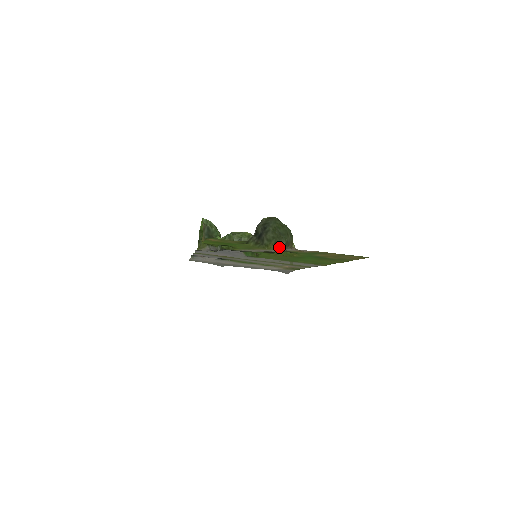
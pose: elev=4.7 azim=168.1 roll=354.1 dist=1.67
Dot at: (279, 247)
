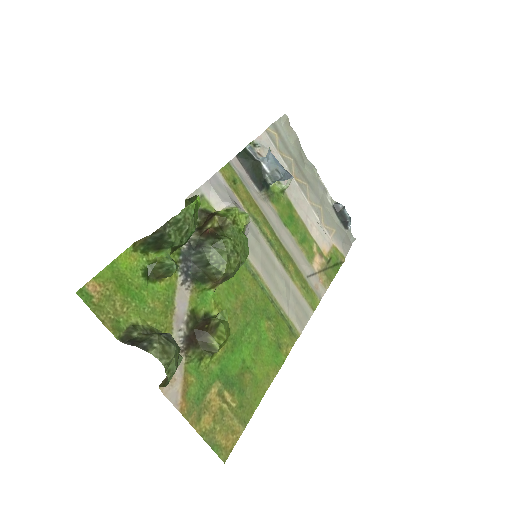
Dot at: occluded
